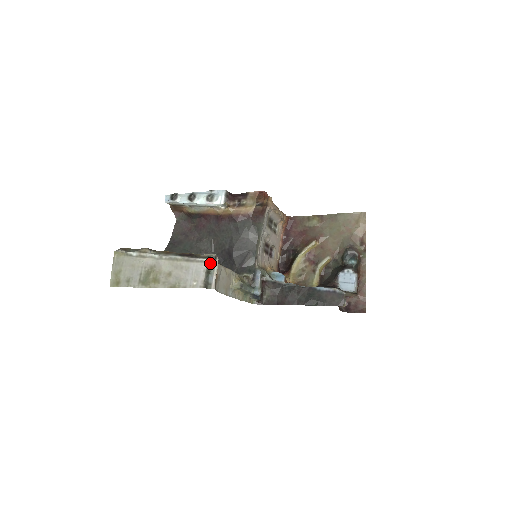
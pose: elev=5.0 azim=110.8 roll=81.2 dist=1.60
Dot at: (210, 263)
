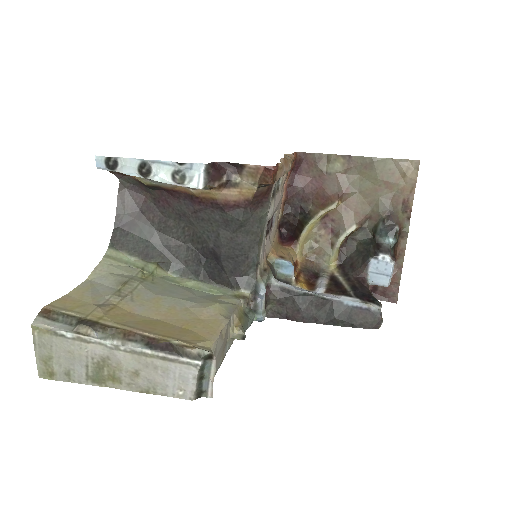
Dot at: (203, 365)
